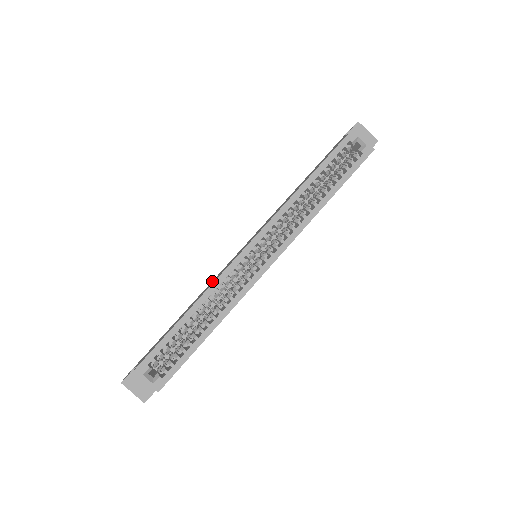
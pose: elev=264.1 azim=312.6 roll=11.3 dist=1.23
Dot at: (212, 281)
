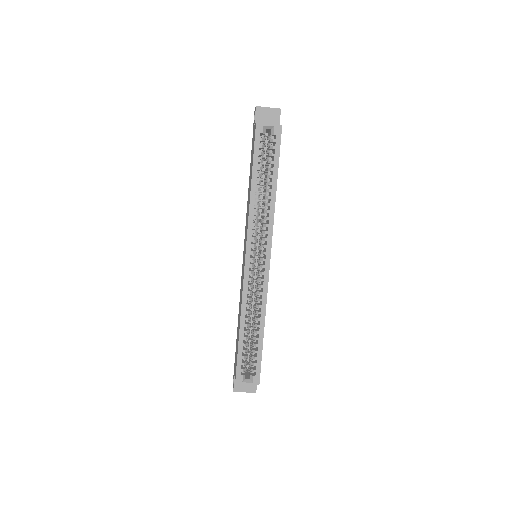
Dot at: (240, 292)
